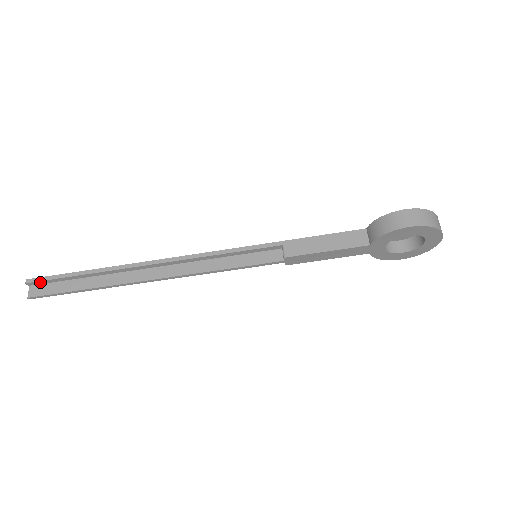
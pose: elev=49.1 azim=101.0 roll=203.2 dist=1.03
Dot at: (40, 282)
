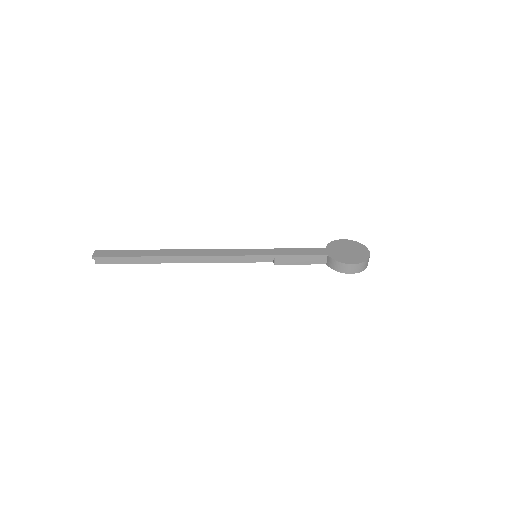
Dot at: (103, 258)
